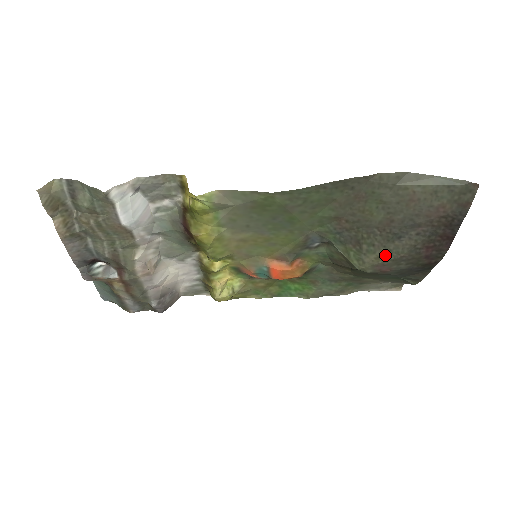
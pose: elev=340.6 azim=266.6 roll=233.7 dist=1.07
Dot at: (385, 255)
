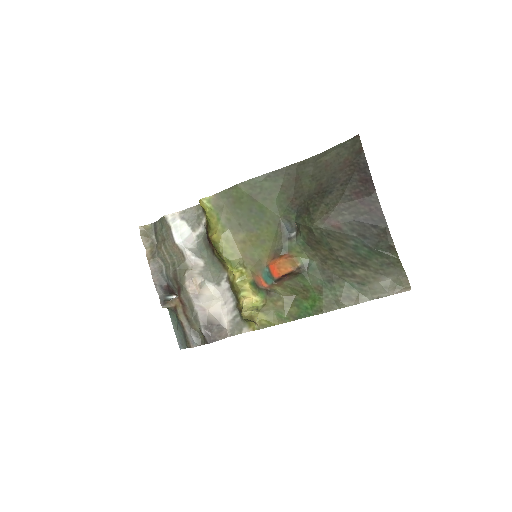
Dot at: (326, 209)
